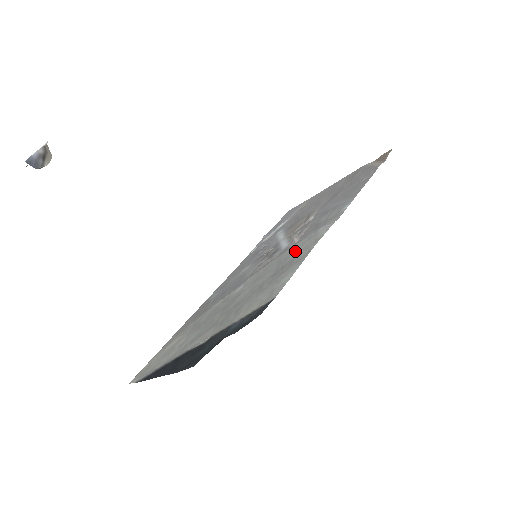
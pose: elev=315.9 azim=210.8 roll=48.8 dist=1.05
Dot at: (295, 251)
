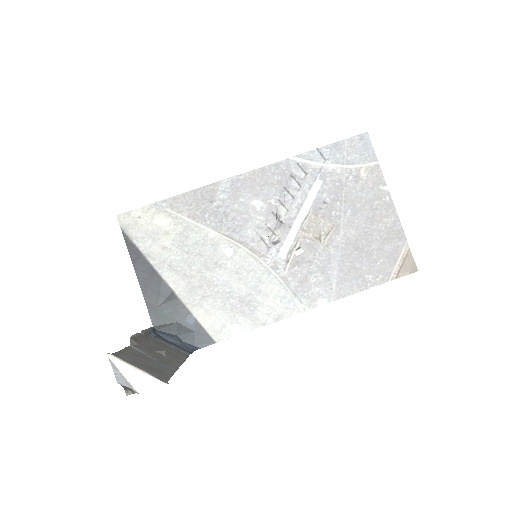
Dot at: (268, 297)
